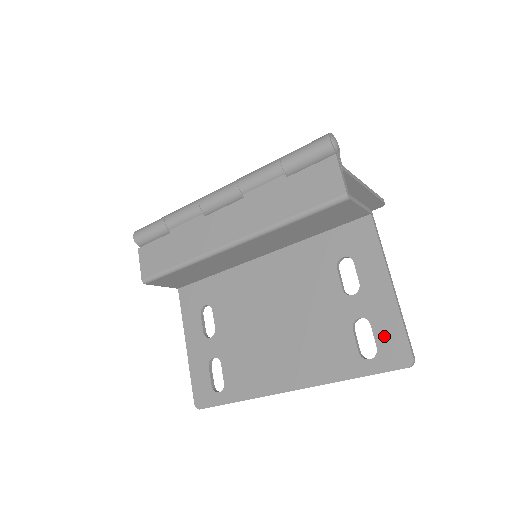
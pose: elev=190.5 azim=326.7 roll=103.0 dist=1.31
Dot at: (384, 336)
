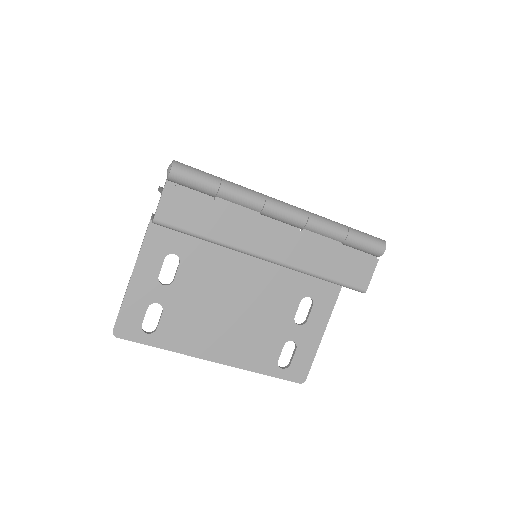
Dot at: (299, 360)
